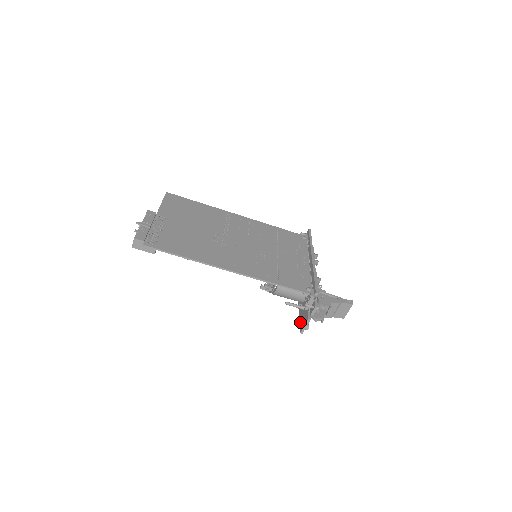
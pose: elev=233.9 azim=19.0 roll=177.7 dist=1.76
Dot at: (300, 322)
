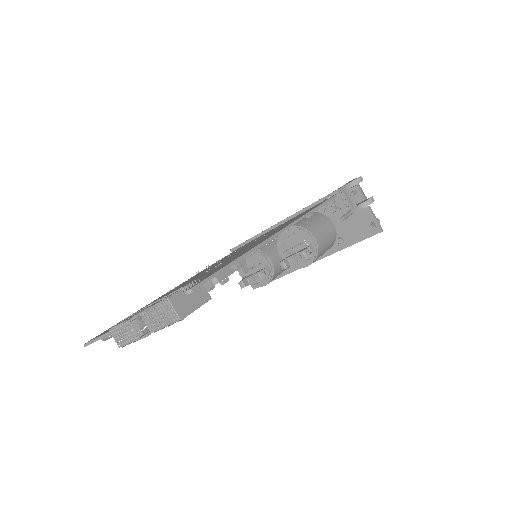
Dot at: (365, 236)
